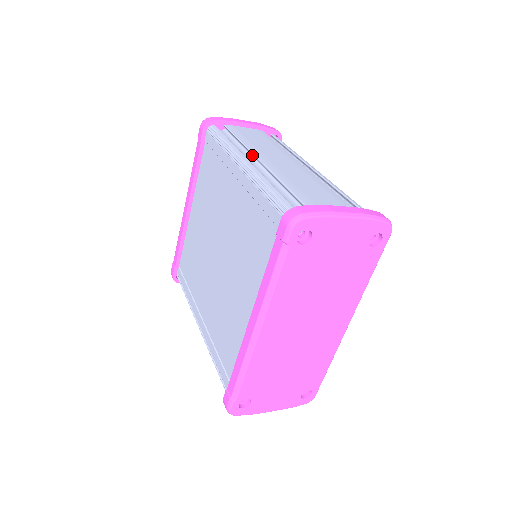
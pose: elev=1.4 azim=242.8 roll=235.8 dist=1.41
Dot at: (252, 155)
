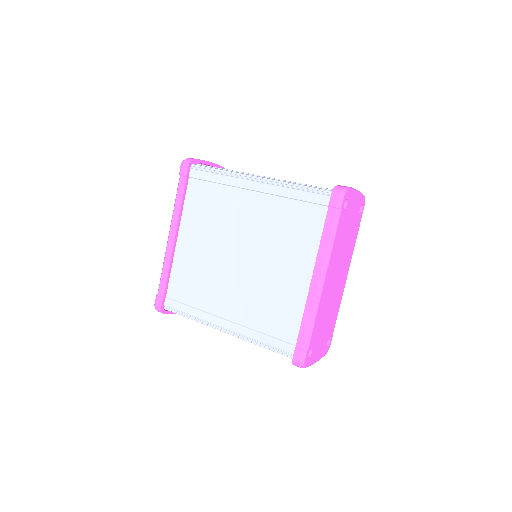
Dot at: occluded
